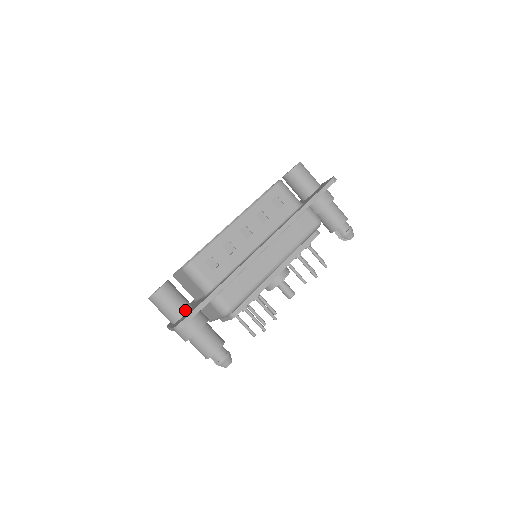
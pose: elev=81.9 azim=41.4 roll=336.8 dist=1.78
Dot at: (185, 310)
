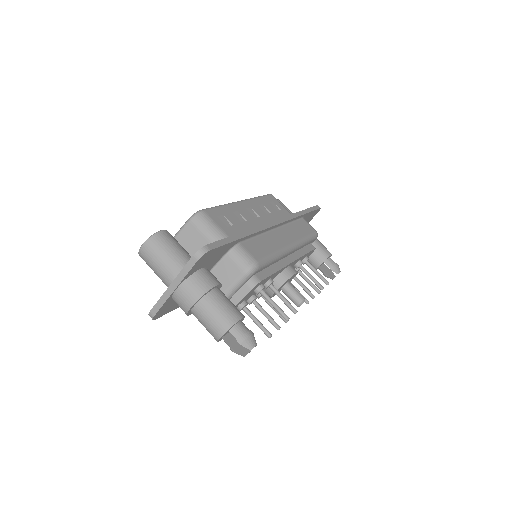
Dot at: occluded
